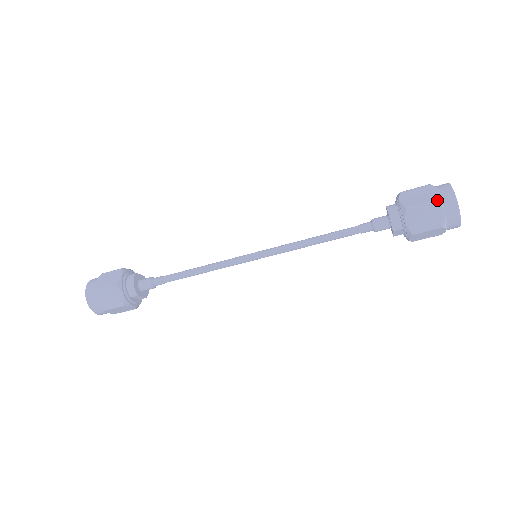
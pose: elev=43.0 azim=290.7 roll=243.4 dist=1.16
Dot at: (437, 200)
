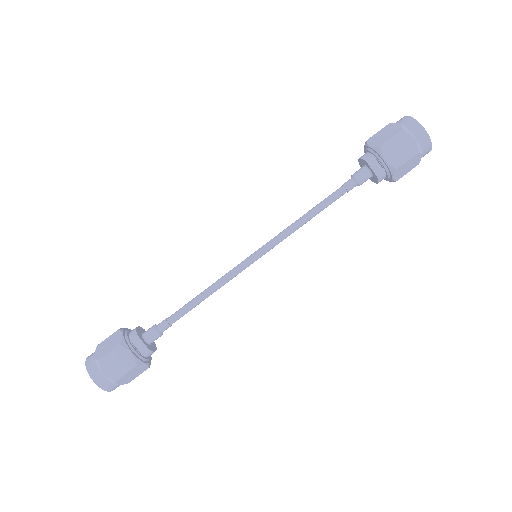
Dot at: (388, 124)
